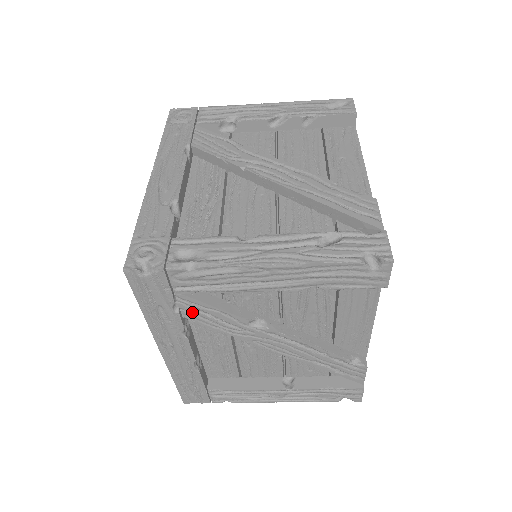
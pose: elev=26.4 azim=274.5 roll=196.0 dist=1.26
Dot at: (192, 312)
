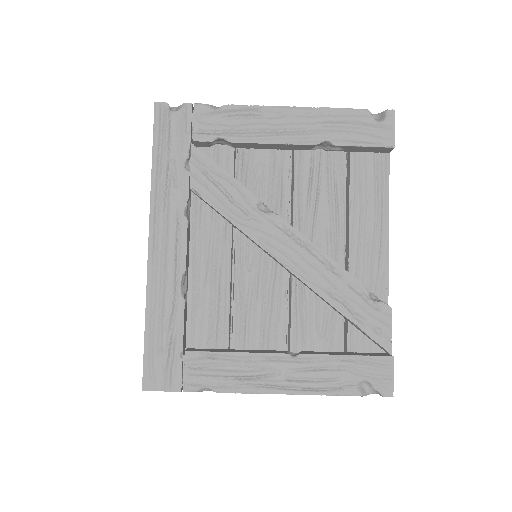
Dot at: (202, 179)
